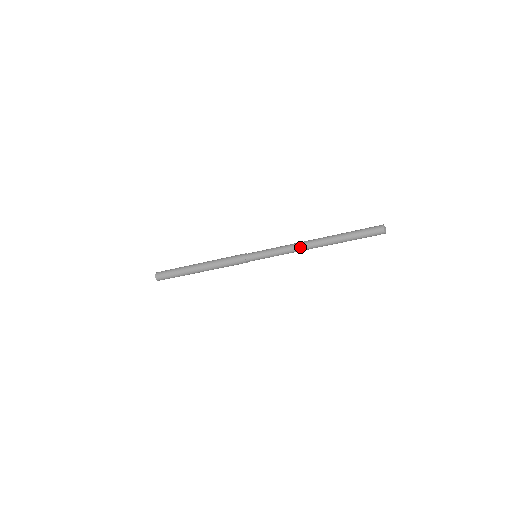
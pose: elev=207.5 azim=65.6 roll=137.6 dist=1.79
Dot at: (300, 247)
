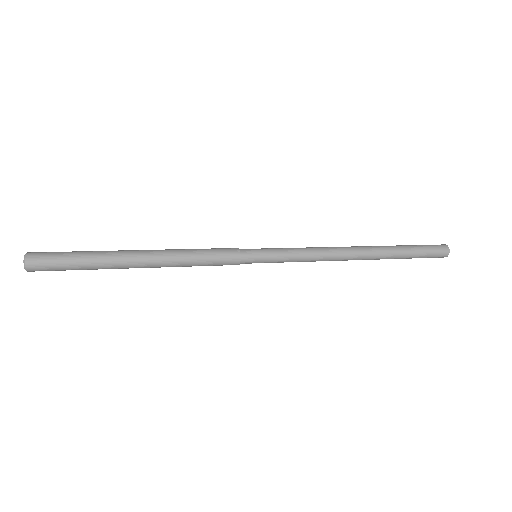
Dot at: (336, 258)
